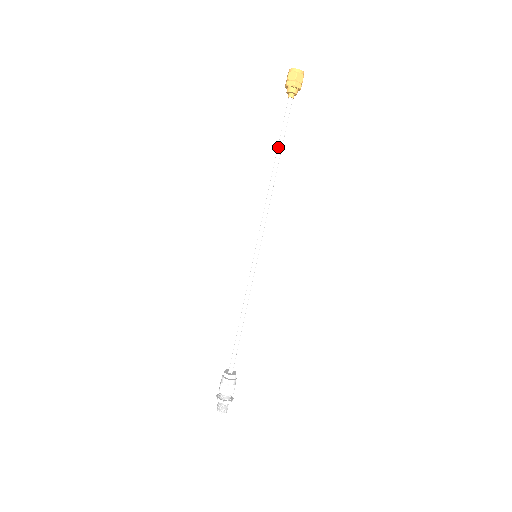
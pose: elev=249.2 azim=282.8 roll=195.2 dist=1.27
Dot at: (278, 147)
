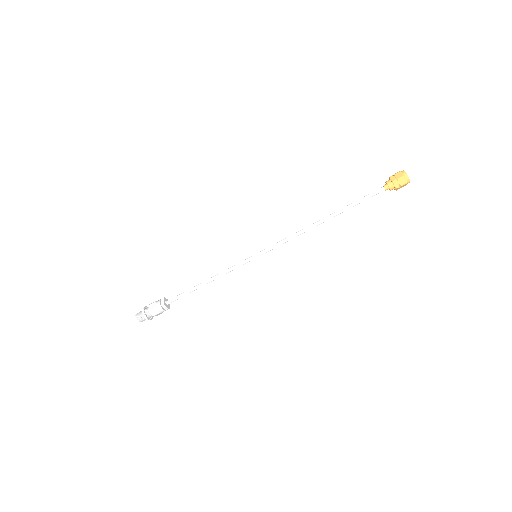
Dot at: (343, 210)
